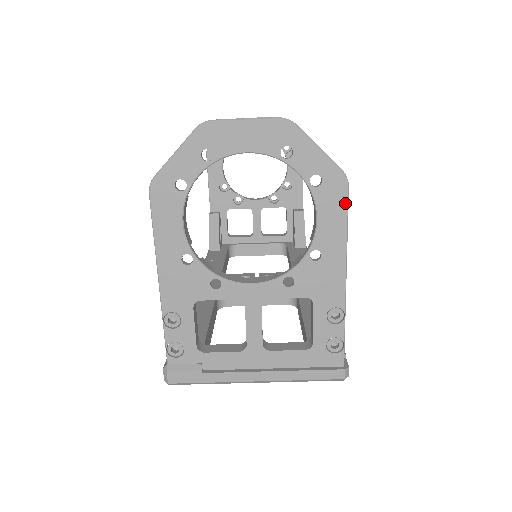
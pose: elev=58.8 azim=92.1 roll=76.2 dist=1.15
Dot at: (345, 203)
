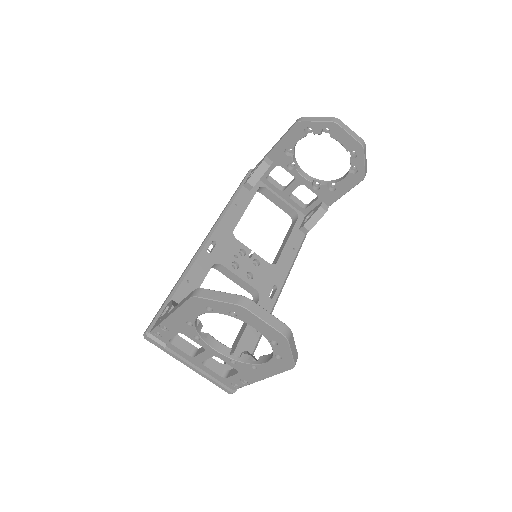
Dot at: (285, 370)
